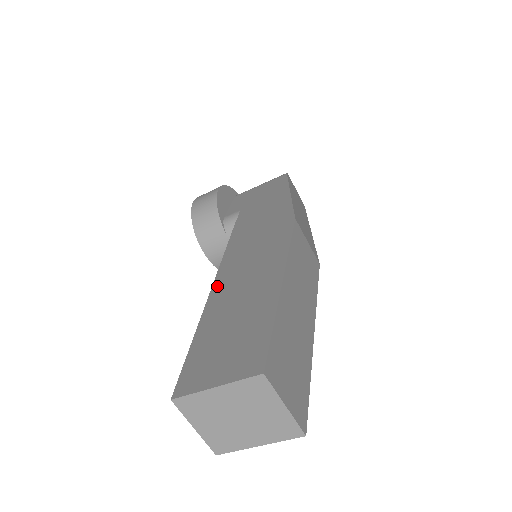
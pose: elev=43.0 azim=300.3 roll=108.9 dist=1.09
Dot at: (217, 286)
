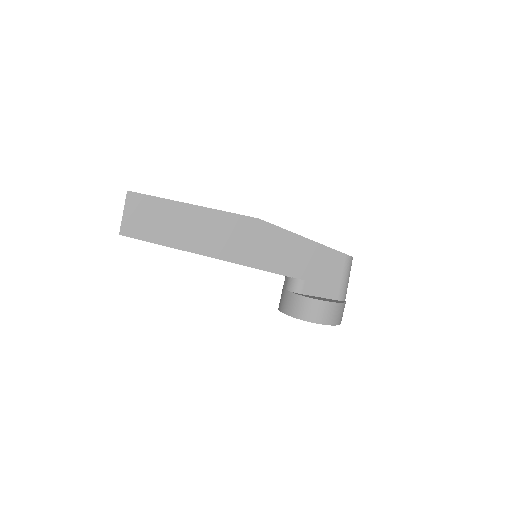
Dot at: occluded
